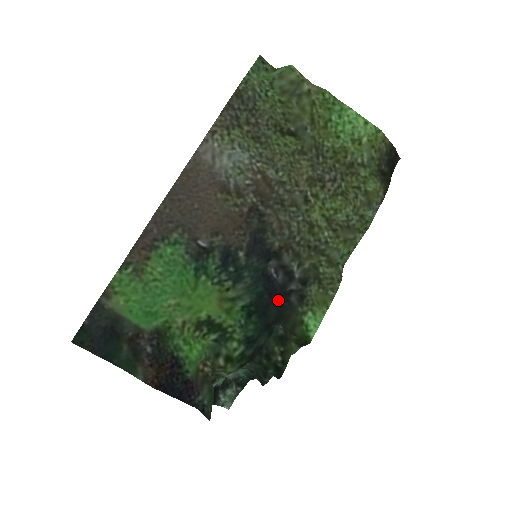
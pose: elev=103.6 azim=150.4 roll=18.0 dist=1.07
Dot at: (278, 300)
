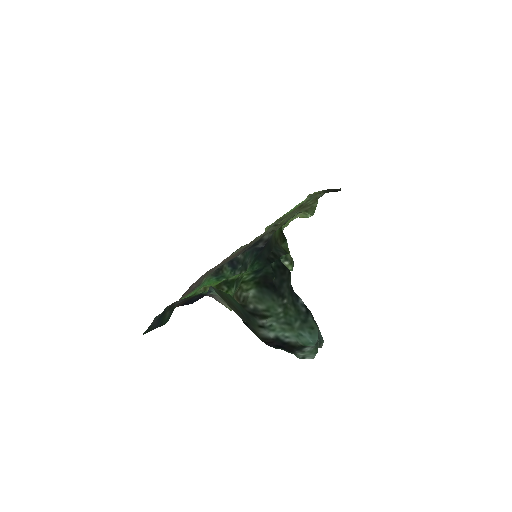
Dot at: (266, 246)
